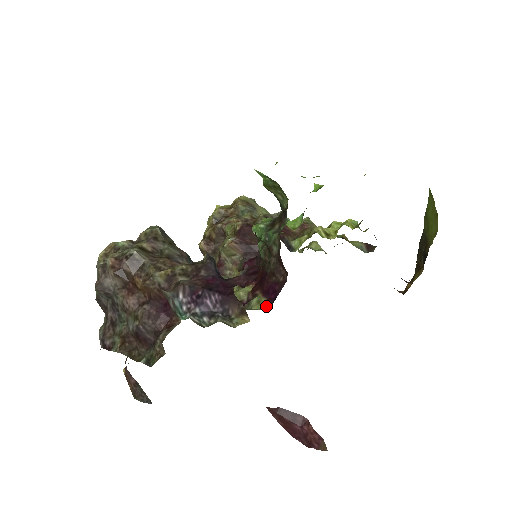
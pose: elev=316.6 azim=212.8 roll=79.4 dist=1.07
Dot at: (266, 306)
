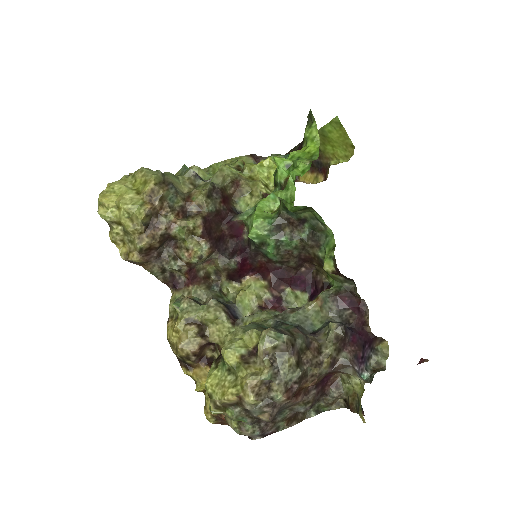
Dot at: (305, 297)
